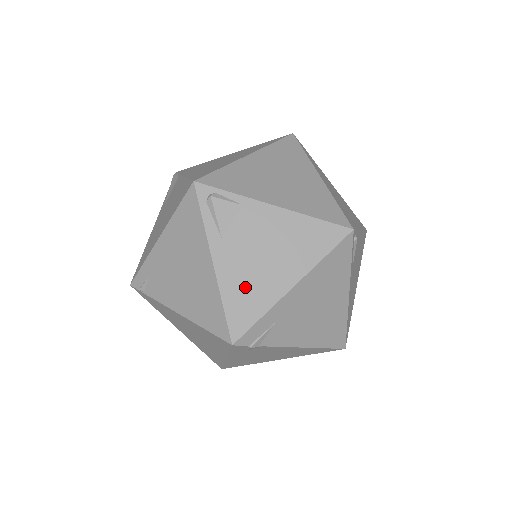
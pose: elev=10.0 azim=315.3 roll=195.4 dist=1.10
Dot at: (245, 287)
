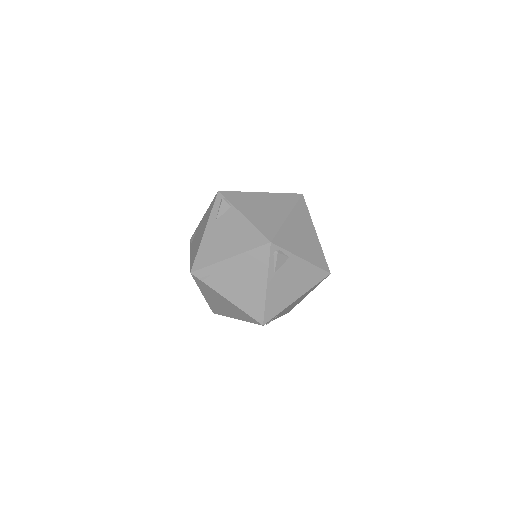
Dot at: (277, 298)
